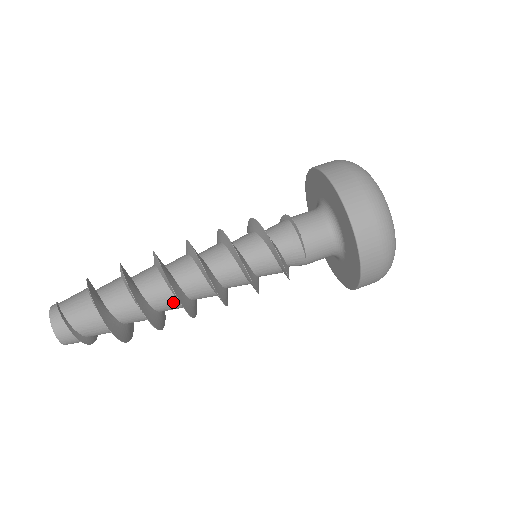
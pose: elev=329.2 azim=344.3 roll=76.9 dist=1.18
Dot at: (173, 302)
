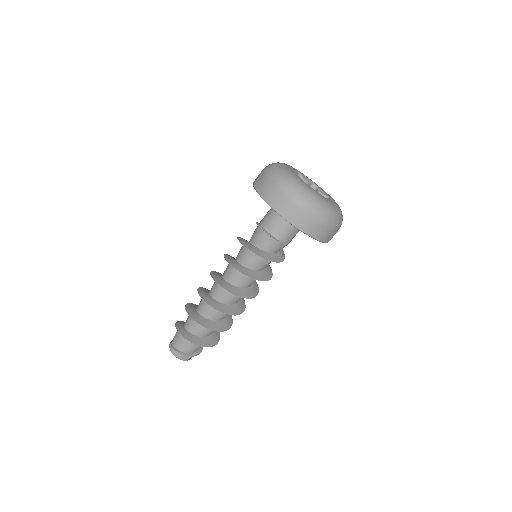
Dot at: occluded
